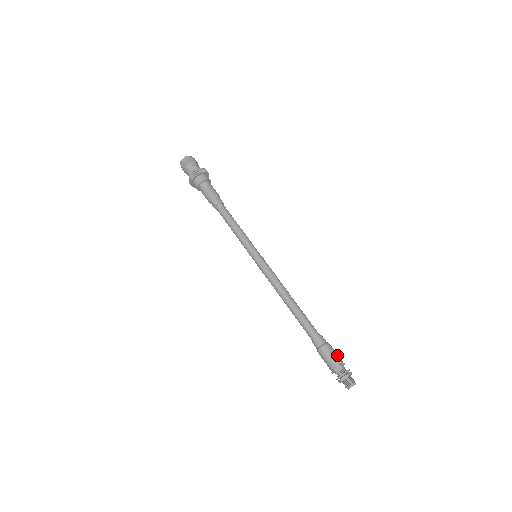
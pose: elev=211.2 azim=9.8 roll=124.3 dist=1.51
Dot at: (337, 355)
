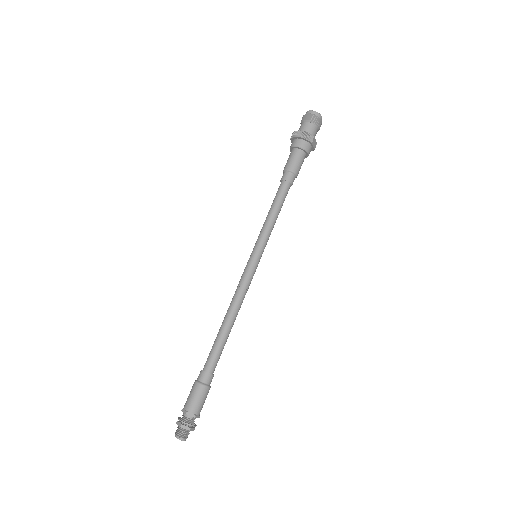
Dot at: (197, 403)
